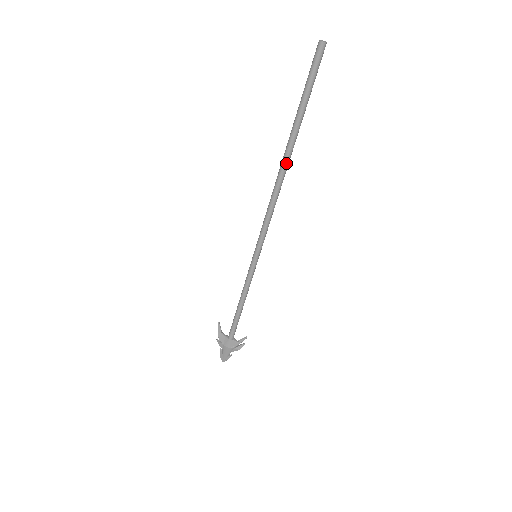
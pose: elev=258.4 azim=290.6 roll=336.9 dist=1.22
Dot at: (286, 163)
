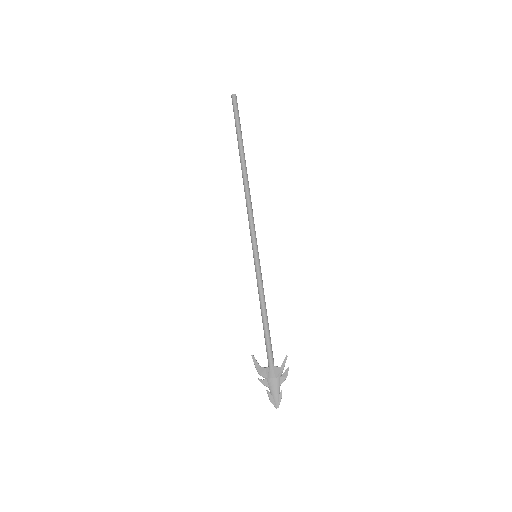
Dot at: (245, 169)
